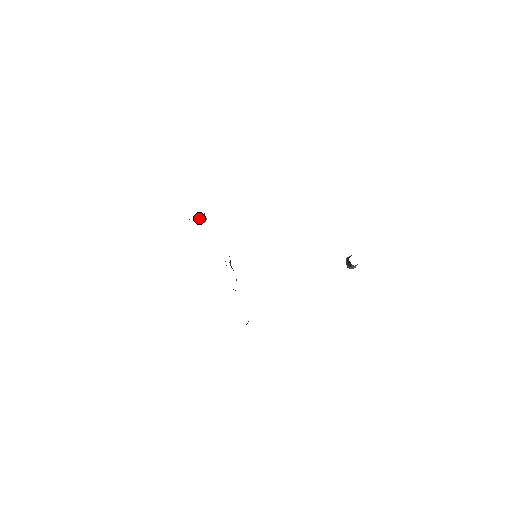
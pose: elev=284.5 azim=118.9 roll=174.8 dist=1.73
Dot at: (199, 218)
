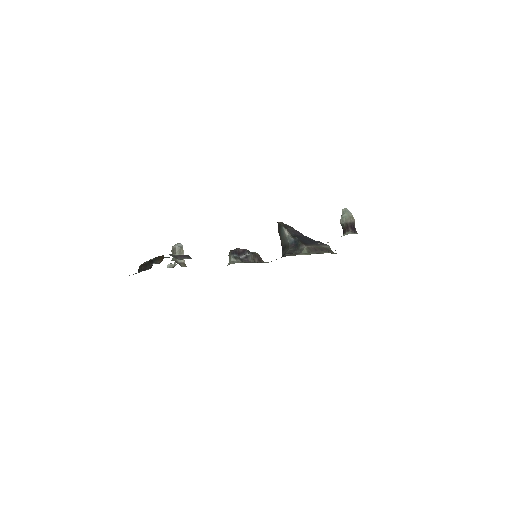
Dot at: occluded
